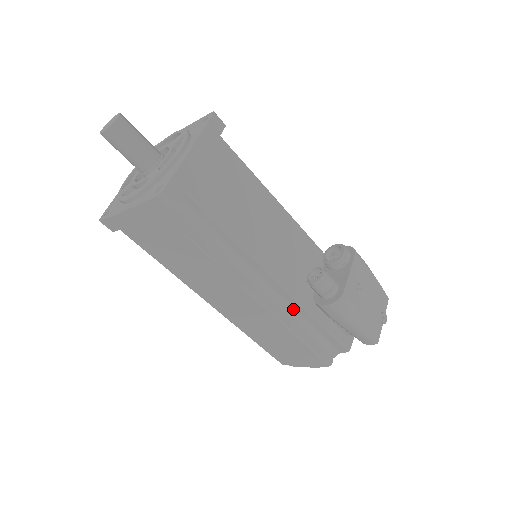
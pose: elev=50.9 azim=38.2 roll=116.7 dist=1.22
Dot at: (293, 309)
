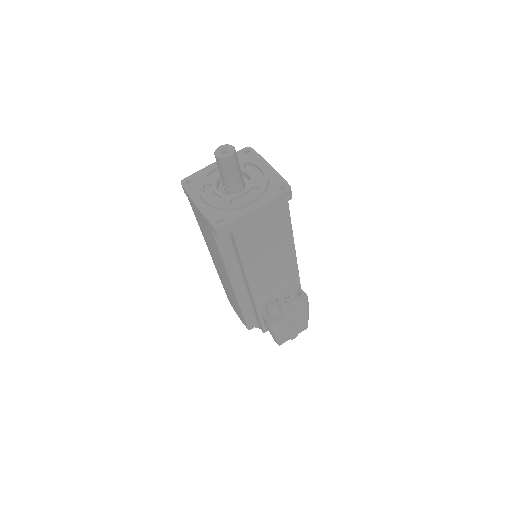
Dot at: (250, 300)
